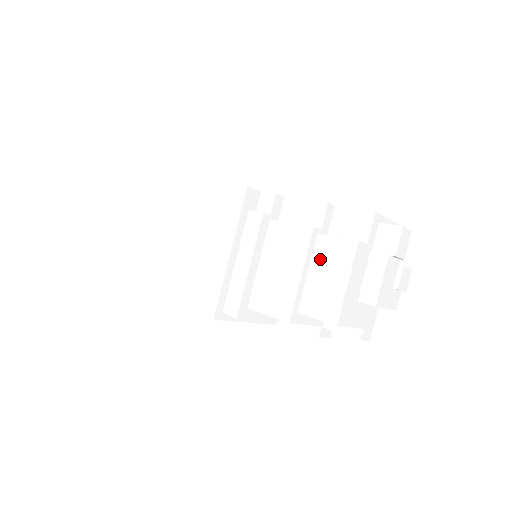
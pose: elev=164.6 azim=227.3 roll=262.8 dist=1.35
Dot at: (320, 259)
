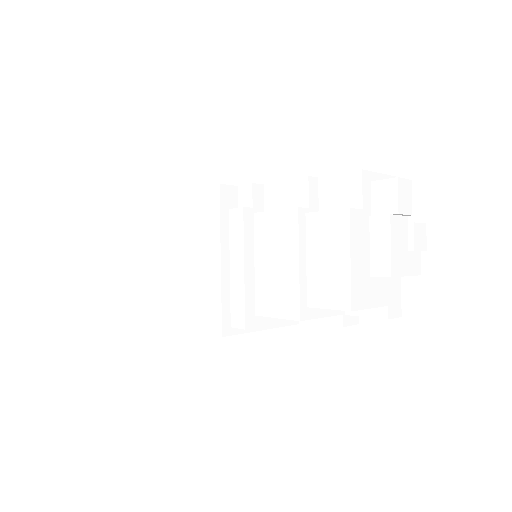
Dot at: (315, 241)
